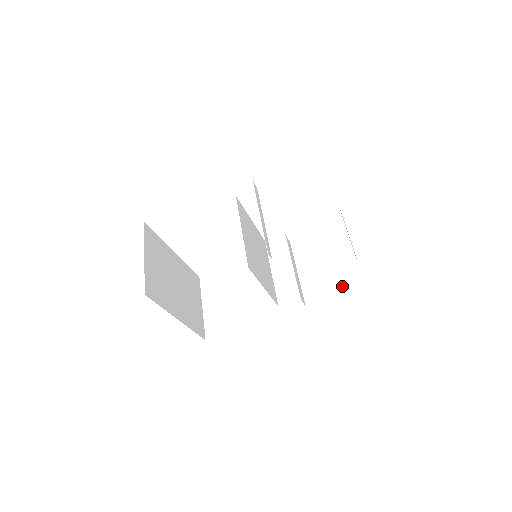
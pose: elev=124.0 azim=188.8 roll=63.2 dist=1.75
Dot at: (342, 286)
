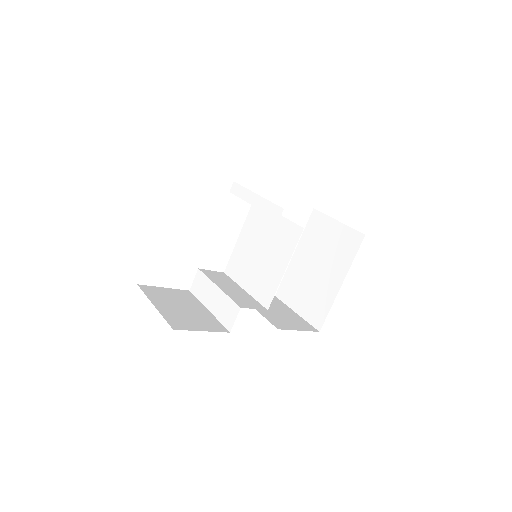
Dot at: (299, 325)
